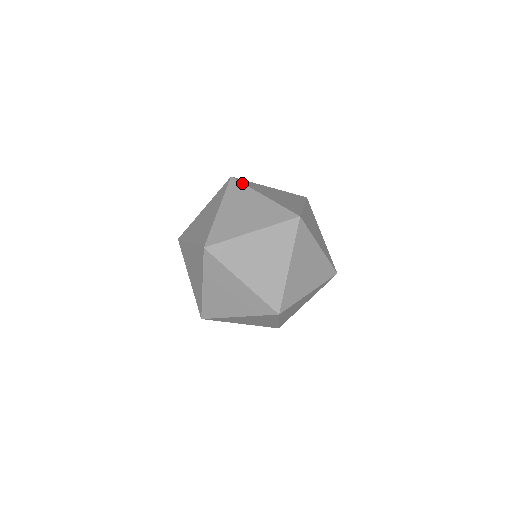
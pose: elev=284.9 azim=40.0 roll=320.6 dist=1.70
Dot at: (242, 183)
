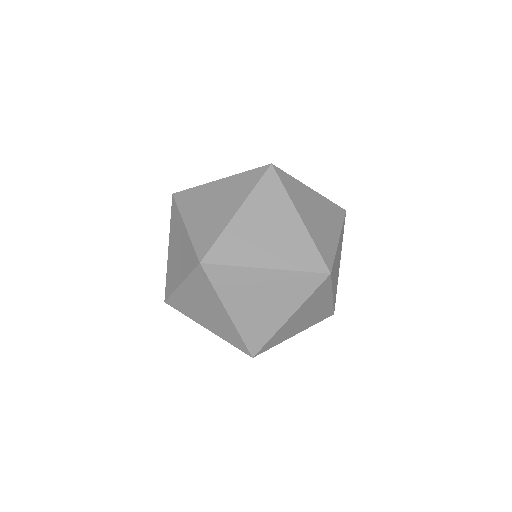
Dot at: (281, 183)
